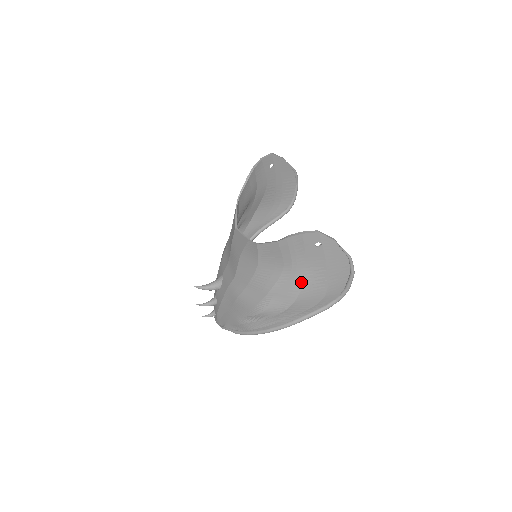
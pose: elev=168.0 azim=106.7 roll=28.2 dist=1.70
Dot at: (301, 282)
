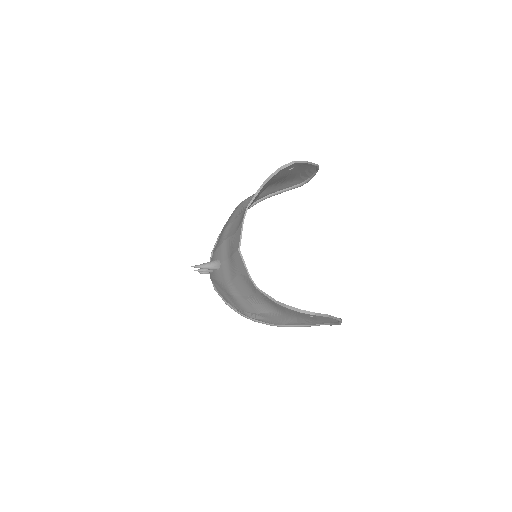
Dot at: (291, 321)
